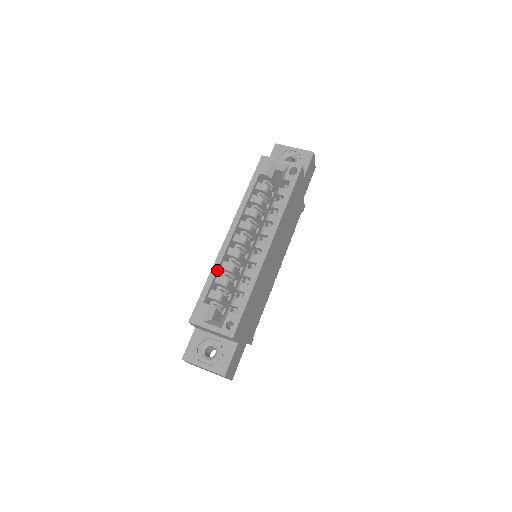
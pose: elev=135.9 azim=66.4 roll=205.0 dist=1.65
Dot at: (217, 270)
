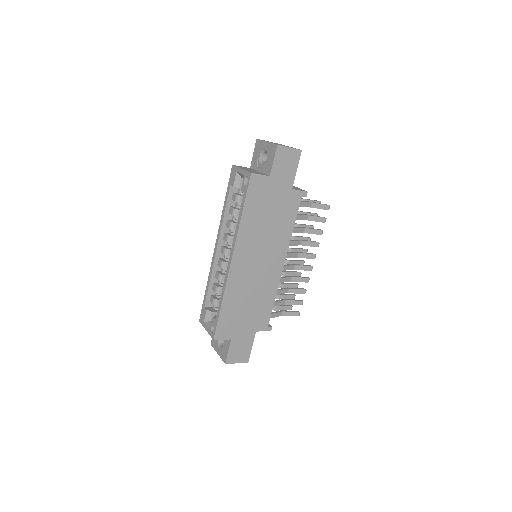
Dot at: (210, 280)
